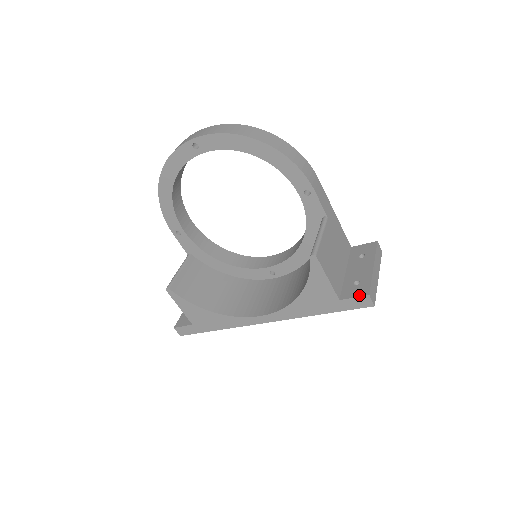
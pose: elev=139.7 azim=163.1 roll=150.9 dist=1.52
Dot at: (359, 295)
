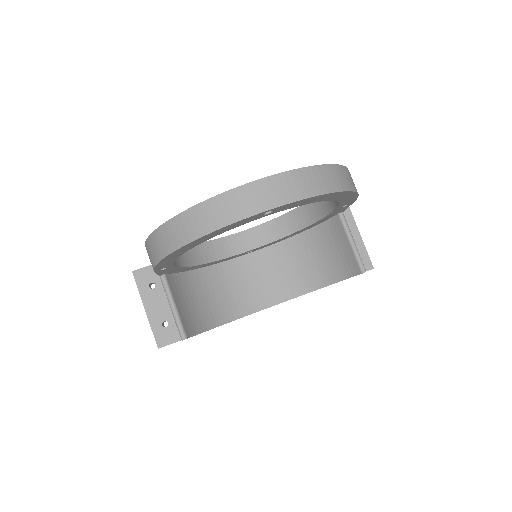
Dot at: occluded
